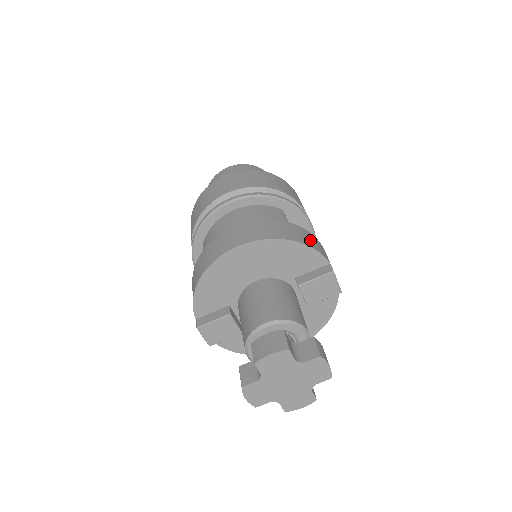
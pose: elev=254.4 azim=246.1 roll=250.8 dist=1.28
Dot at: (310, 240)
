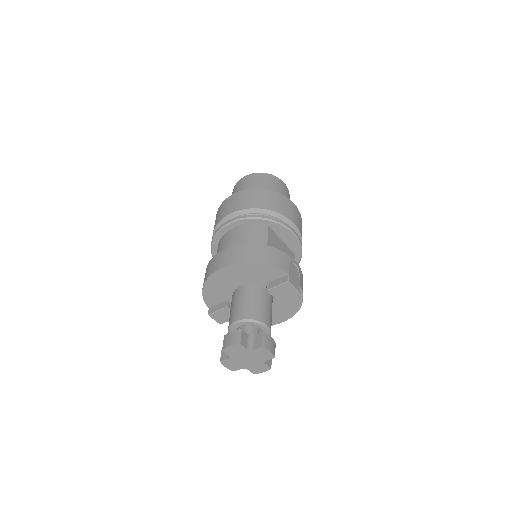
Dot at: (274, 258)
